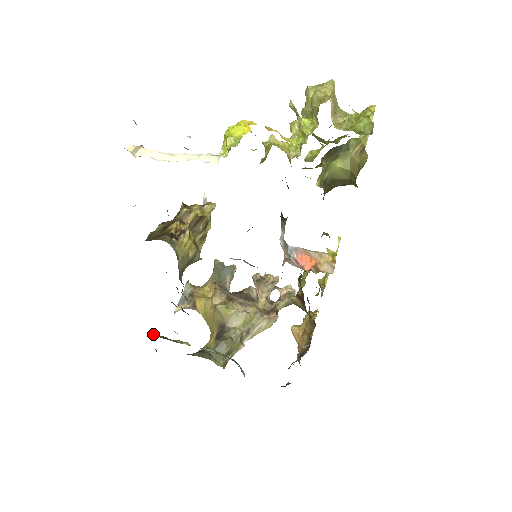
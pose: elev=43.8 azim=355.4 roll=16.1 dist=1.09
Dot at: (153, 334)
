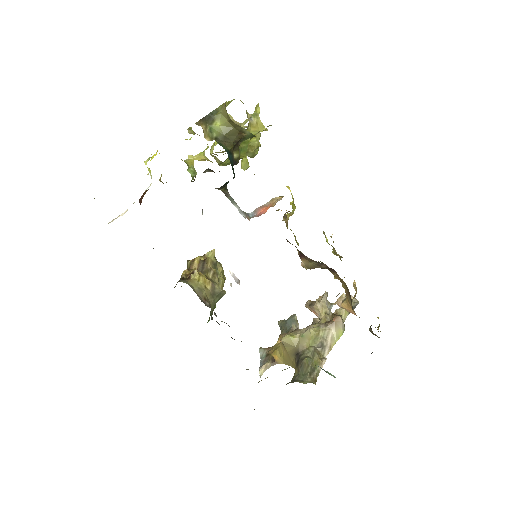
Dot at: occluded
